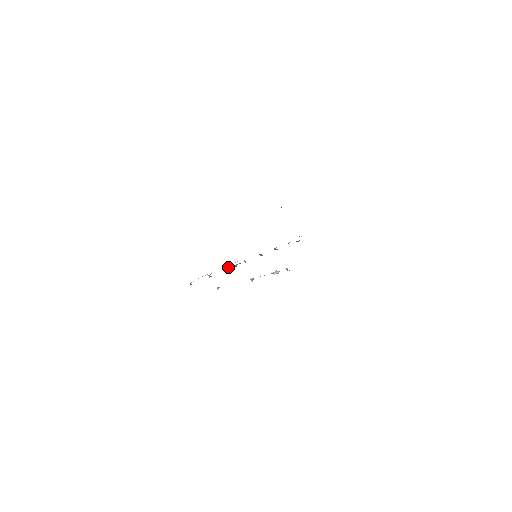
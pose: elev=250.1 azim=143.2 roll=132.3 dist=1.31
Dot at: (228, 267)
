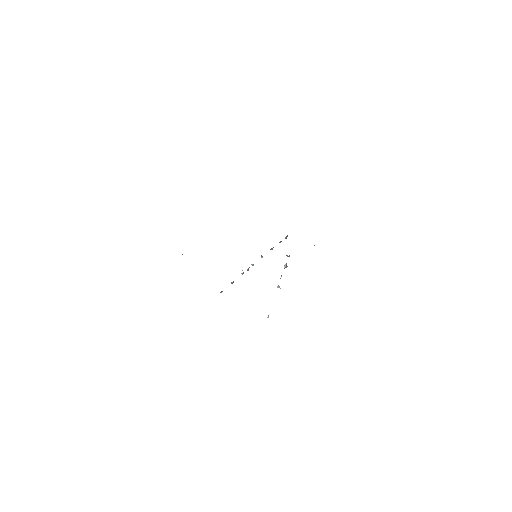
Dot at: (242, 273)
